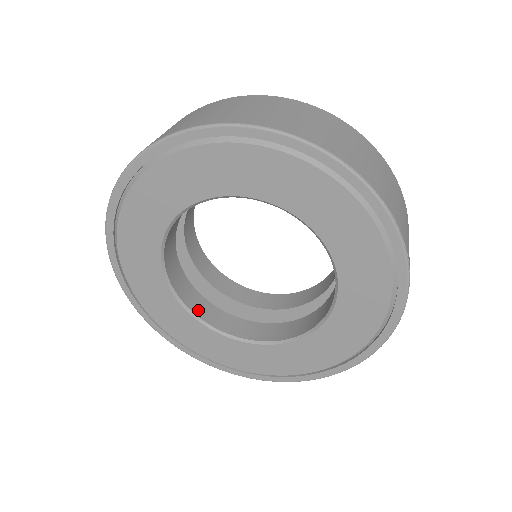
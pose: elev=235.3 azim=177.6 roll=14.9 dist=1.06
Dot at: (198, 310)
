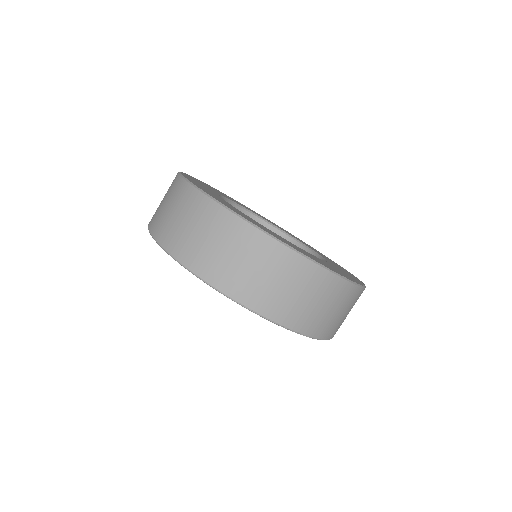
Dot at: occluded
